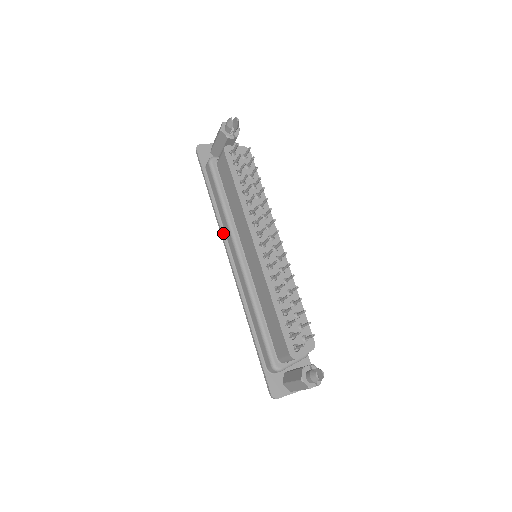
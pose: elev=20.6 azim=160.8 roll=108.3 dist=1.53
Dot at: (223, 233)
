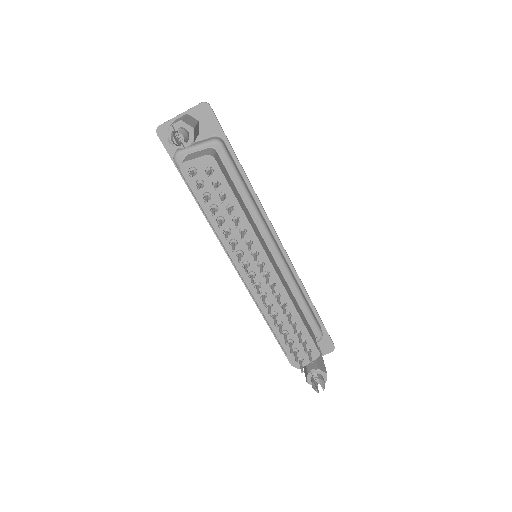
Dot at: occluded
